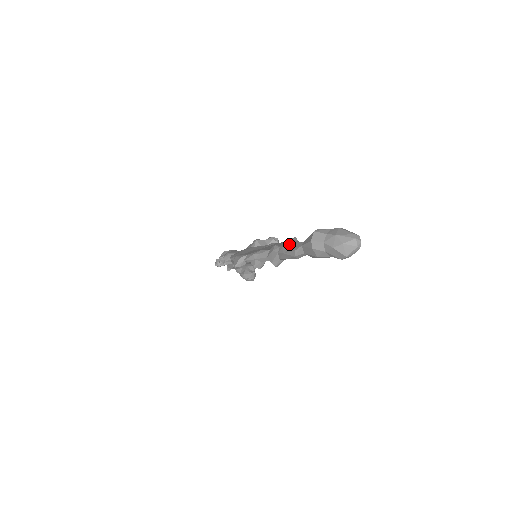
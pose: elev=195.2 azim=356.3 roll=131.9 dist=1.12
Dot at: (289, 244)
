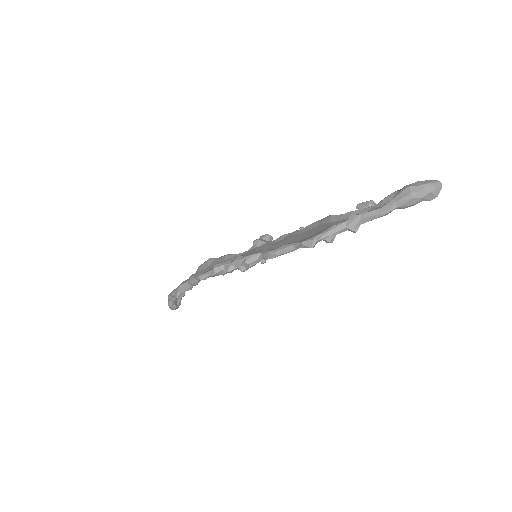
Dot at: (351, 214)
